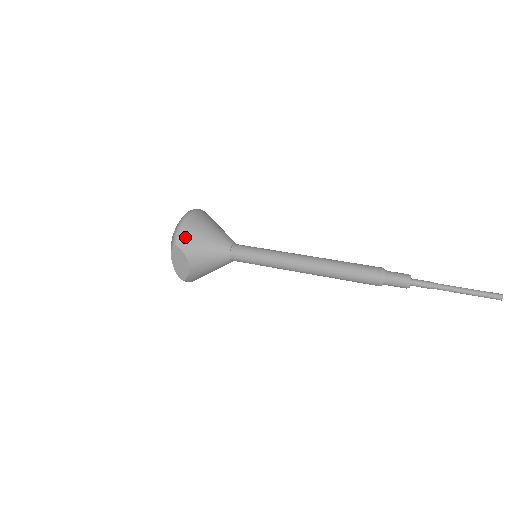
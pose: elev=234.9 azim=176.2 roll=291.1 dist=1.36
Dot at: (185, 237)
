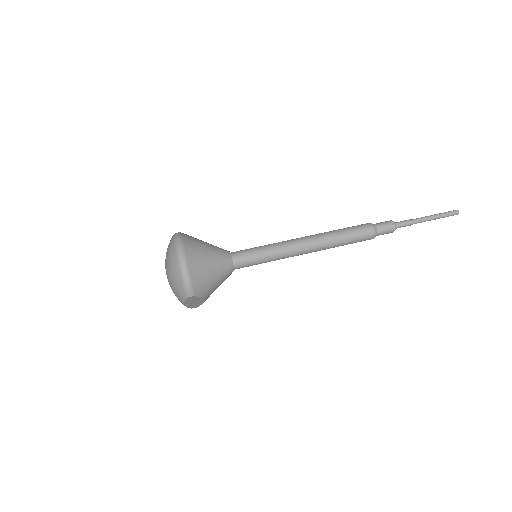
Dot at: (196, 284)
